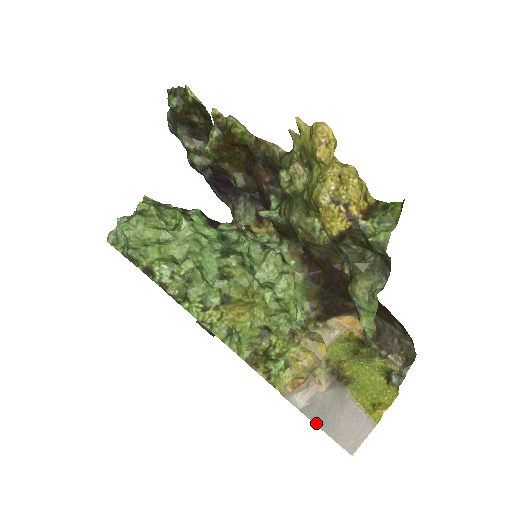
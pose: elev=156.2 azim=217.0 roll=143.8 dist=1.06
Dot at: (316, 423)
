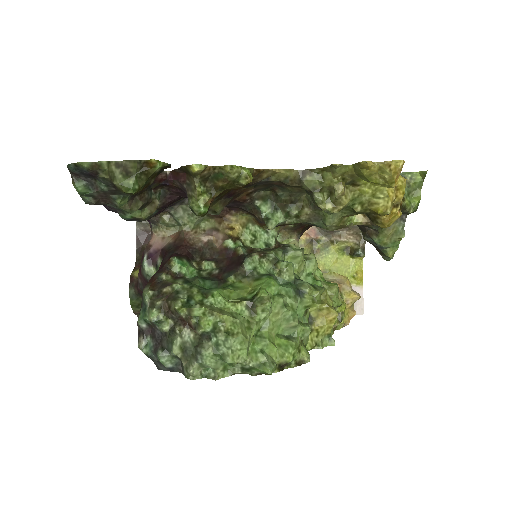
Dot at: occluded
